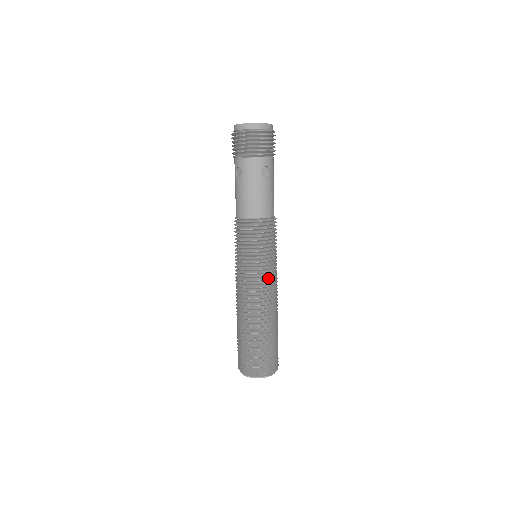
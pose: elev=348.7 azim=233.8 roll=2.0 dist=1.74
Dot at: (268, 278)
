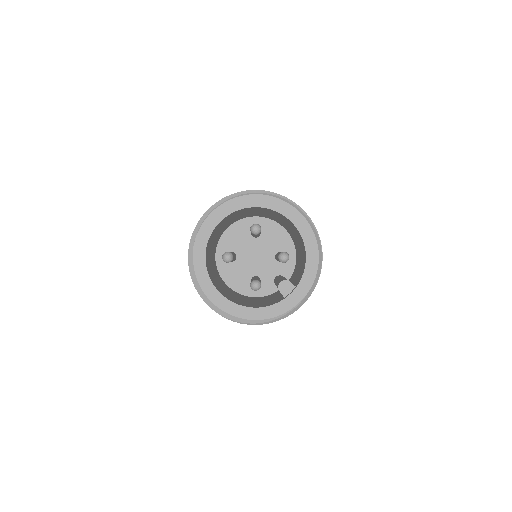
Dot at: occluded
